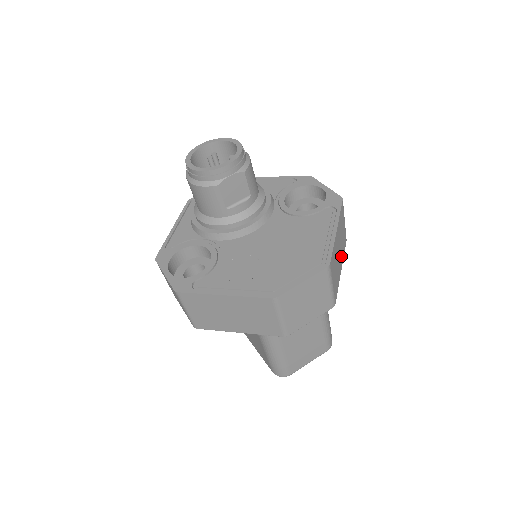
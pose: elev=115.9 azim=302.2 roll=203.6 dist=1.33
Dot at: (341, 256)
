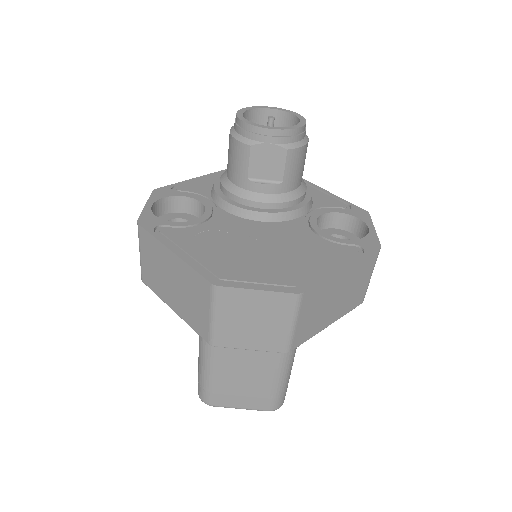
Dot at: (338, 309)
